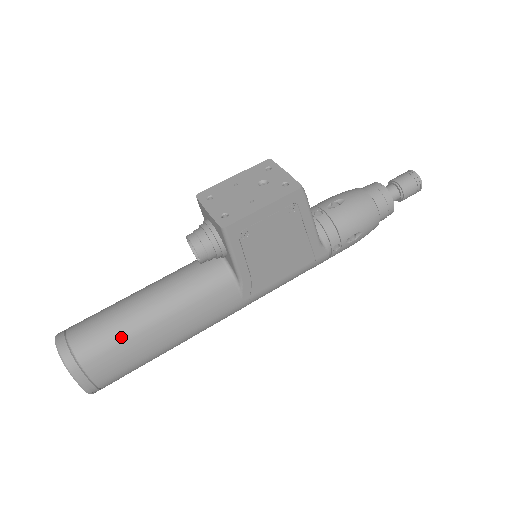
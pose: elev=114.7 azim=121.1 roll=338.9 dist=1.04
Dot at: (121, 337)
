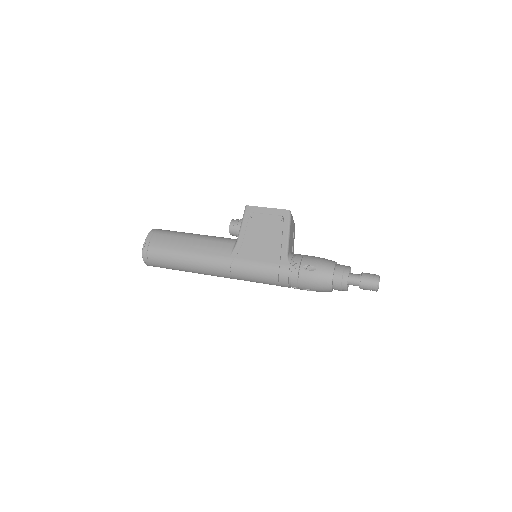
Dot at: (176, 234)
